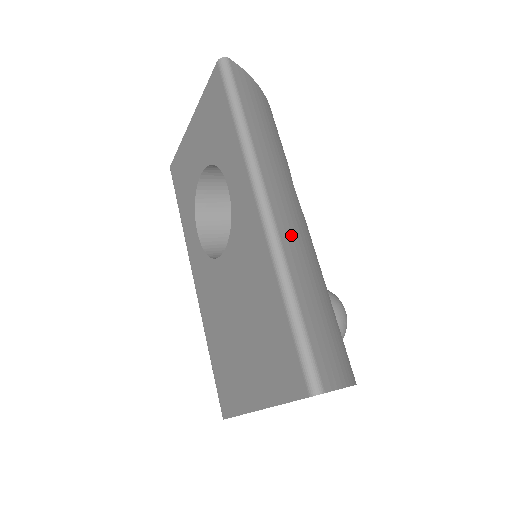
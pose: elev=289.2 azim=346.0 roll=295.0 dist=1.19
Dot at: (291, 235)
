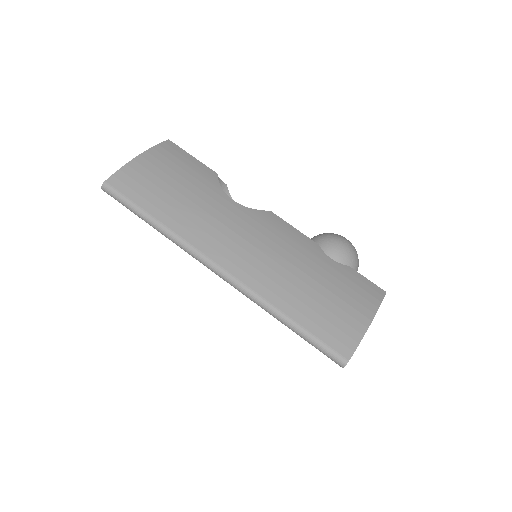
Dot at: (253, 268)
